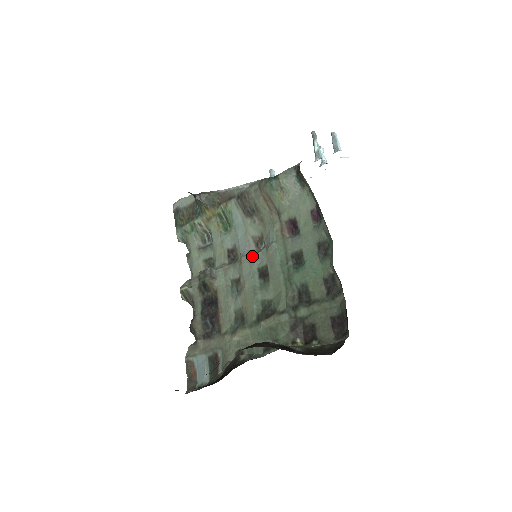
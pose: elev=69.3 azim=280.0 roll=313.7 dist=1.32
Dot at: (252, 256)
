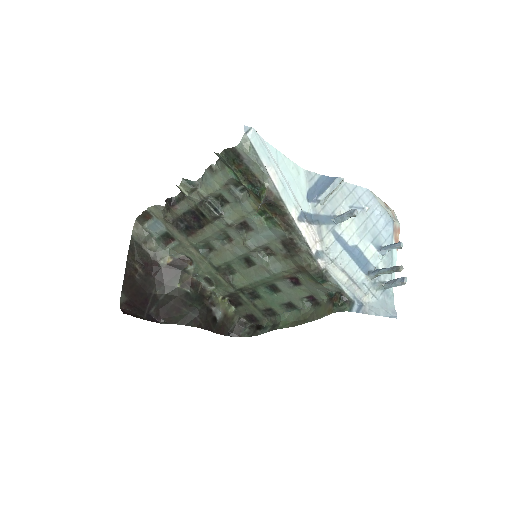
Dot at: (254, 252)
